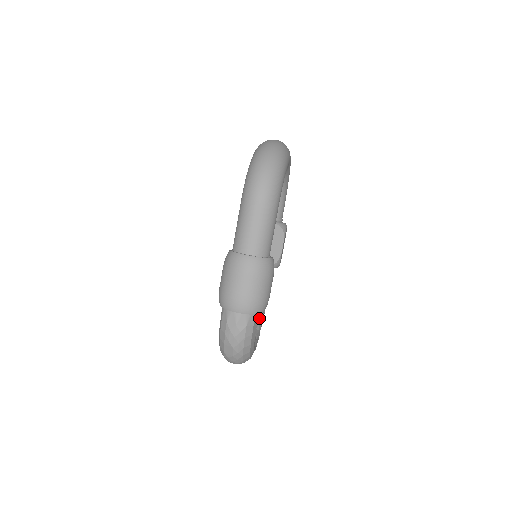
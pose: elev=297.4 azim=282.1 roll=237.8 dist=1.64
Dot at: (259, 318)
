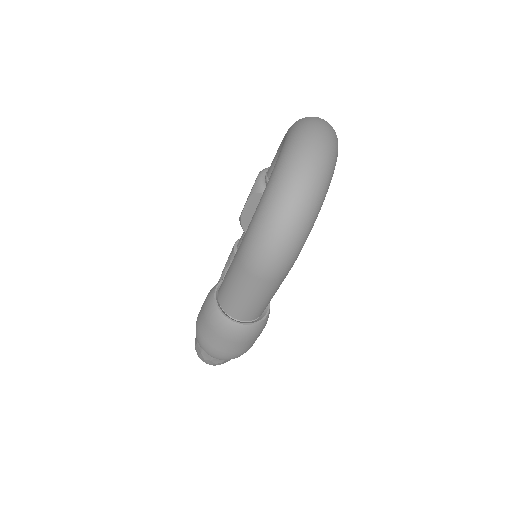
Dot at: occluded
